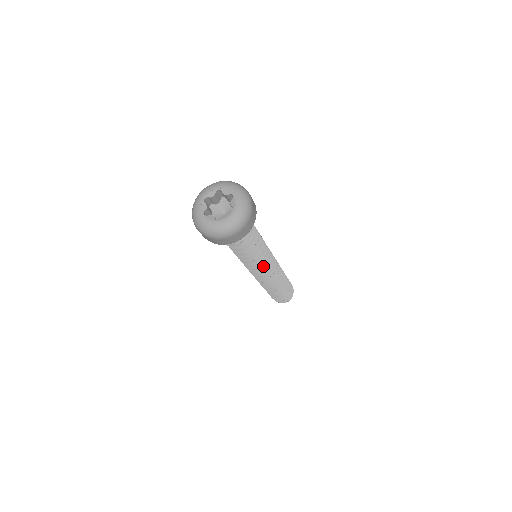
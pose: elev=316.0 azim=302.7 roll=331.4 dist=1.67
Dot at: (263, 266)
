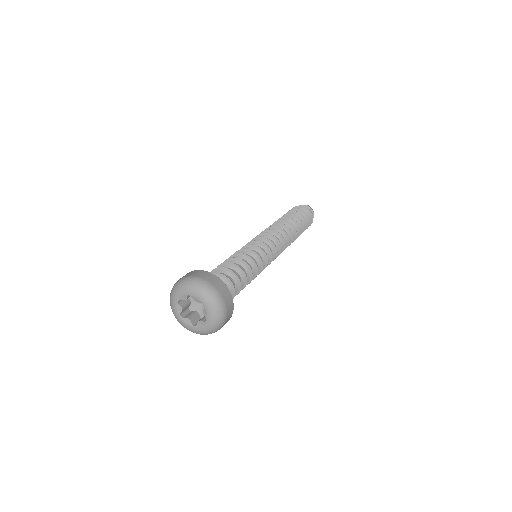
Dot at: occluded
